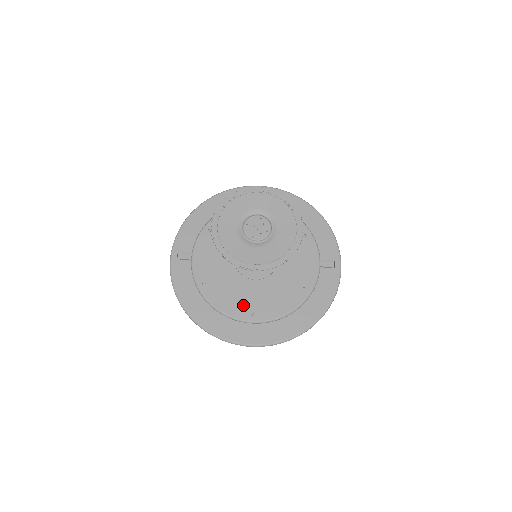
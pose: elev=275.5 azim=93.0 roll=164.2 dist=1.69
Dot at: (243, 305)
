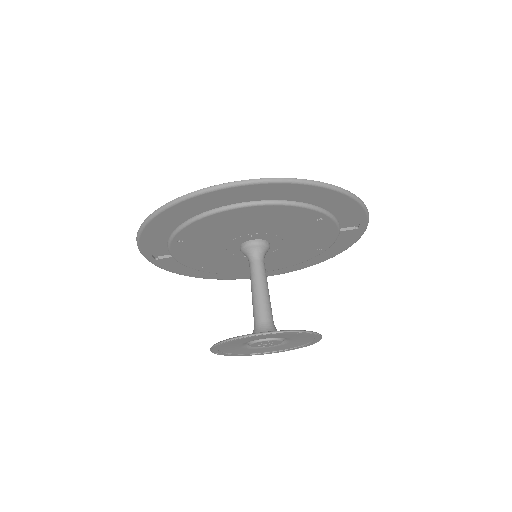
Dot at: occluded
